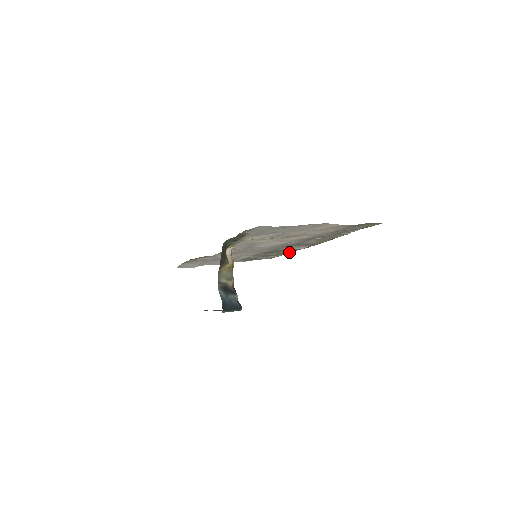
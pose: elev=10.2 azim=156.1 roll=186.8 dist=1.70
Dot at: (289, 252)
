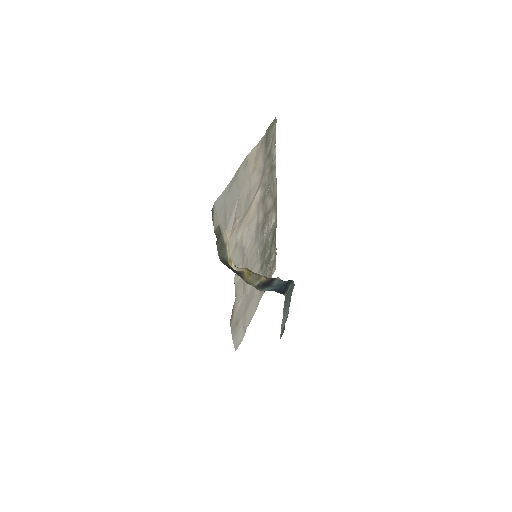
Dot at: (275, 241)
